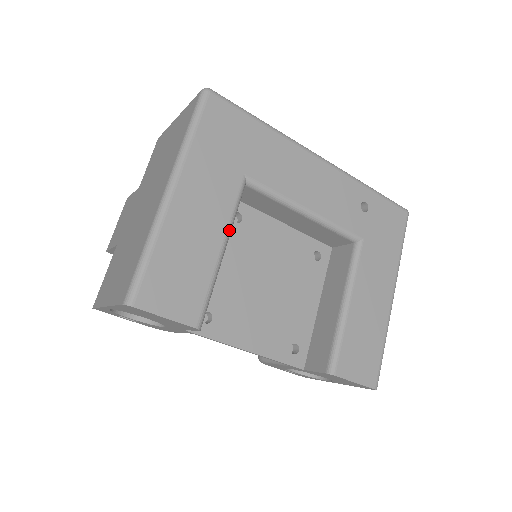
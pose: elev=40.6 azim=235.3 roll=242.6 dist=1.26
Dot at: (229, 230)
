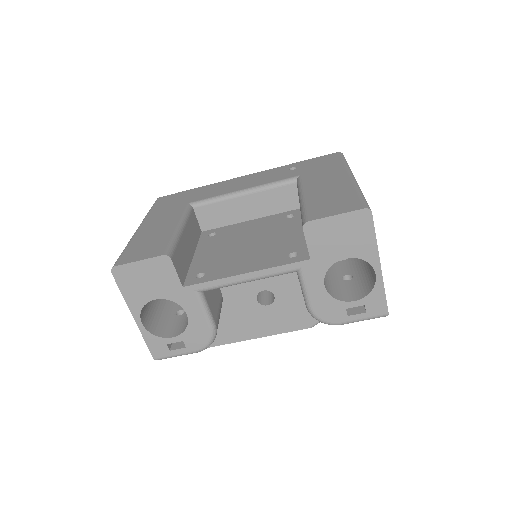
Dot at: (182, 220)
